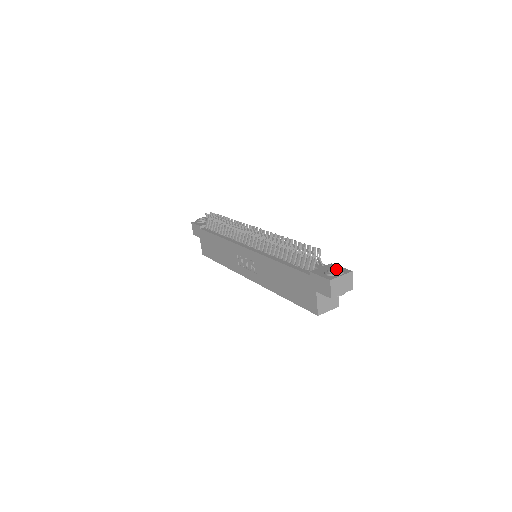
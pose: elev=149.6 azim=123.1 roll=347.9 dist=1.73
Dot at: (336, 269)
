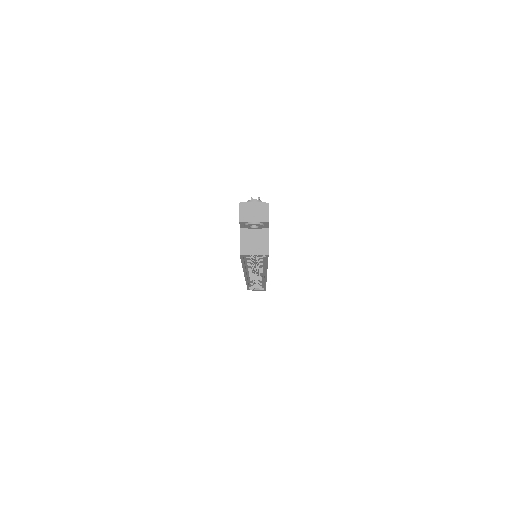
Dot at: occluded
